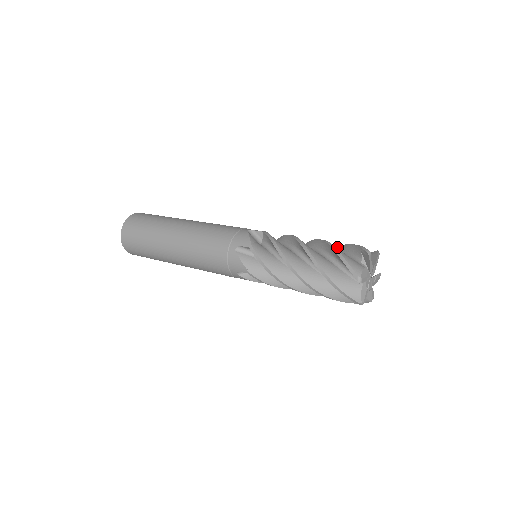
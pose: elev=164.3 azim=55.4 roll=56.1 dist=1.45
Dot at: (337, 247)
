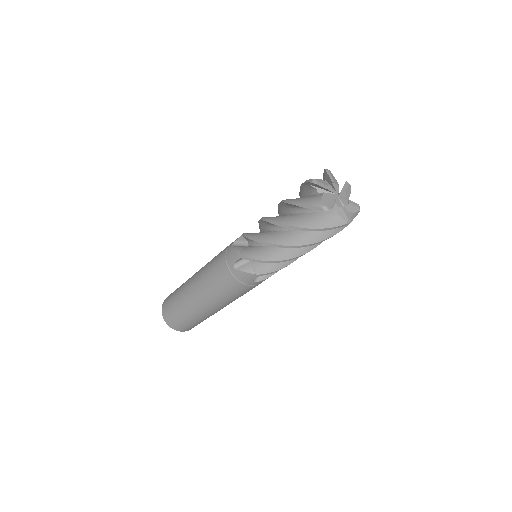
Dot at: occluded
